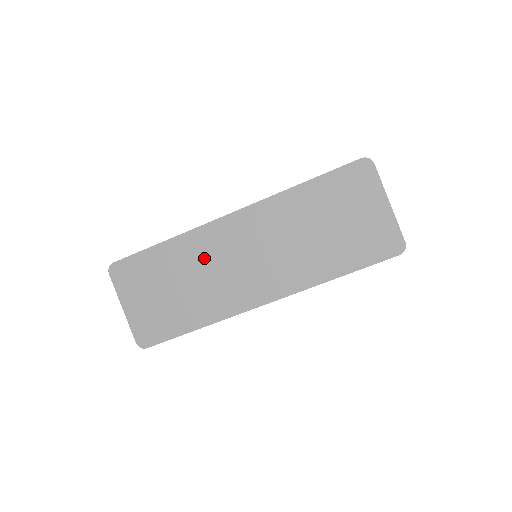
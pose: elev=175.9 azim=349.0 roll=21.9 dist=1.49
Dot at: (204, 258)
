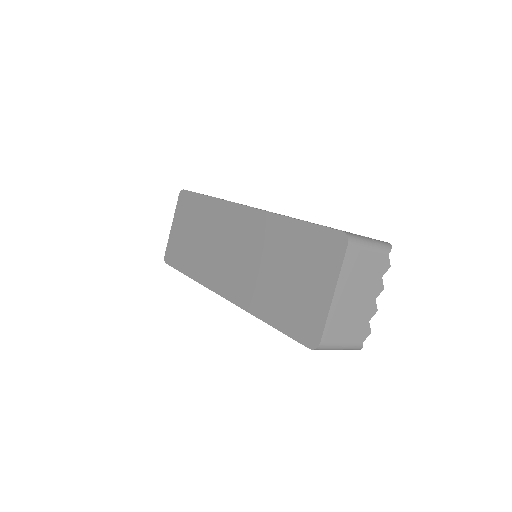
Dot at: (216, 228)
